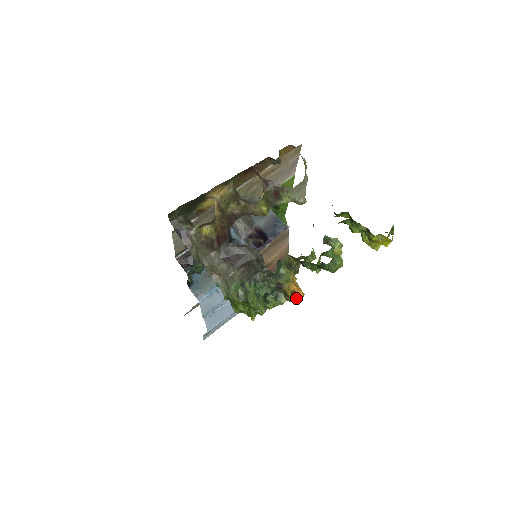
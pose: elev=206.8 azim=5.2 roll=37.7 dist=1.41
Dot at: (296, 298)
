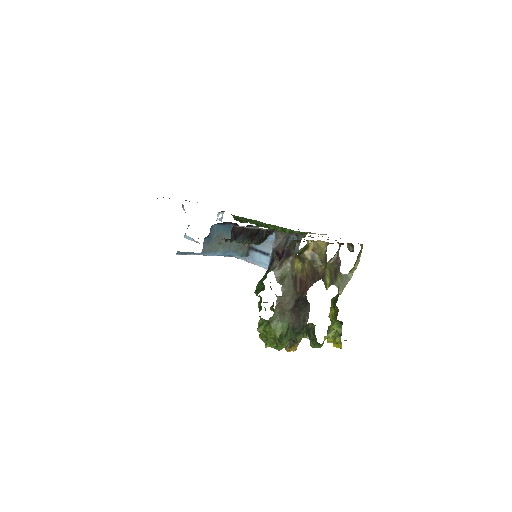
Dot at: occluded
